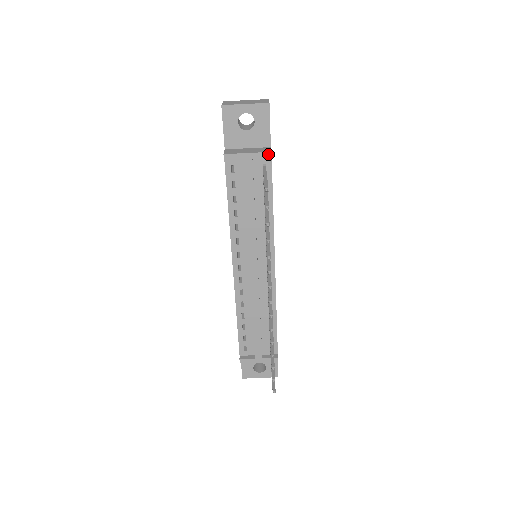
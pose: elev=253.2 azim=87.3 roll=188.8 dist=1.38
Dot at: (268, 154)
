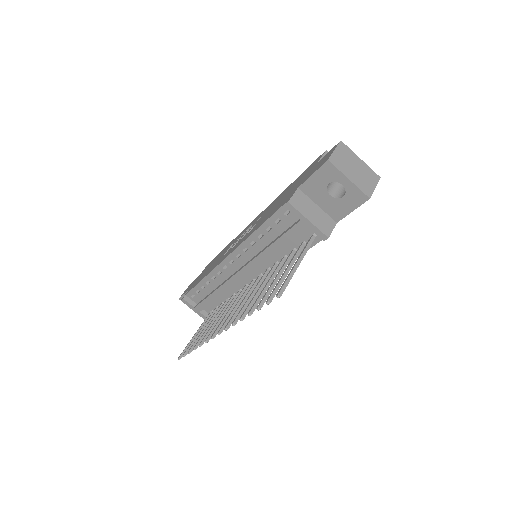
Dot at: (324, 236)
